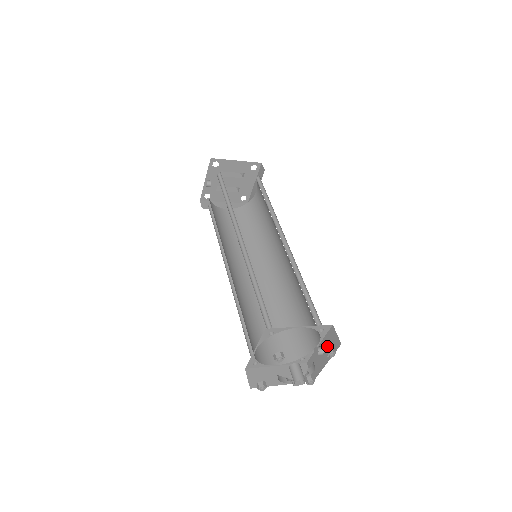
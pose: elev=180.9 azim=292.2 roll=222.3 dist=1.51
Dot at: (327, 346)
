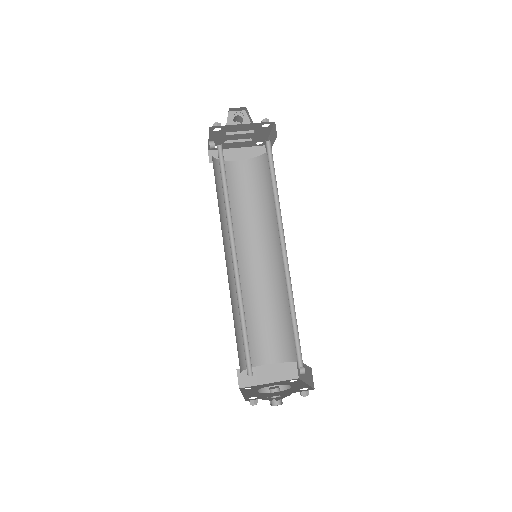
Dot at: (307, 374)
